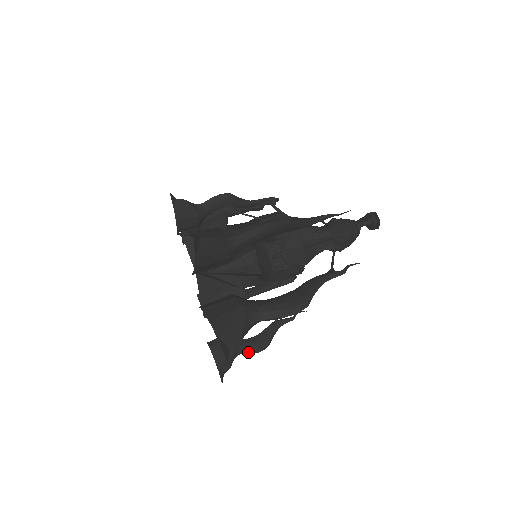
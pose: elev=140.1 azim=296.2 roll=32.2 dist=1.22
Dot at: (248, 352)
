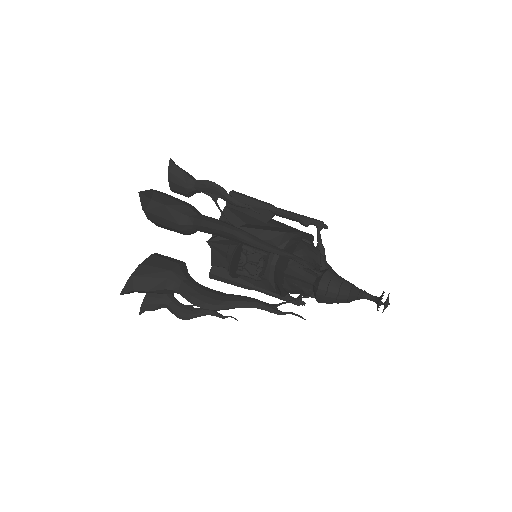
Dot at: (172, 311)
